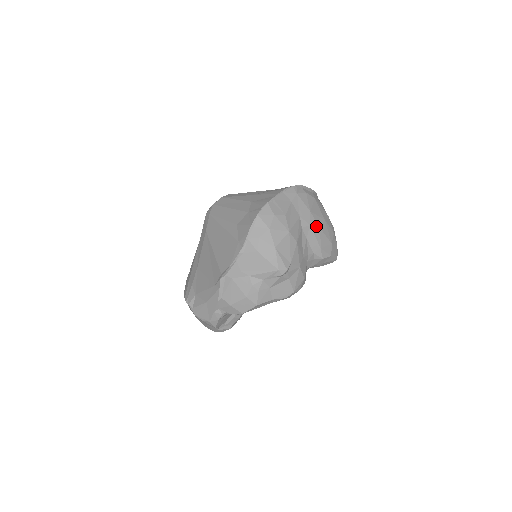
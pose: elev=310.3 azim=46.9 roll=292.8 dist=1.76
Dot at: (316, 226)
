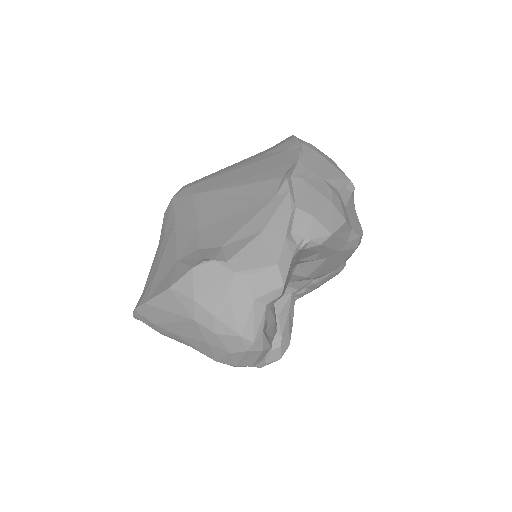
Dot at: occluded
